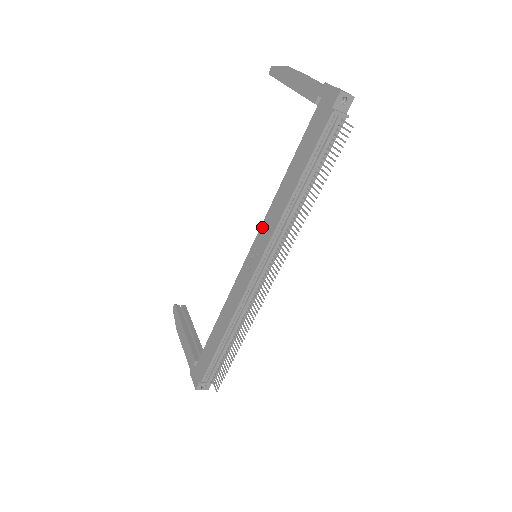
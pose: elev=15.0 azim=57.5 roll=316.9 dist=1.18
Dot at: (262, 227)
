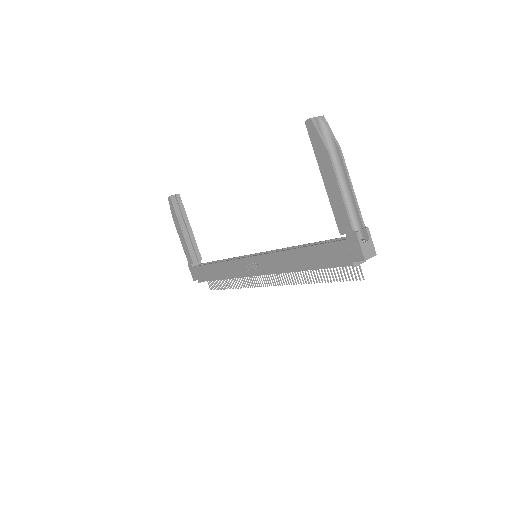
Dot at: (266, 257)
